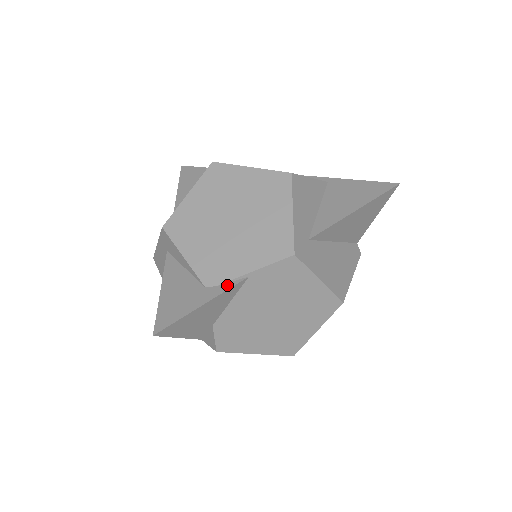
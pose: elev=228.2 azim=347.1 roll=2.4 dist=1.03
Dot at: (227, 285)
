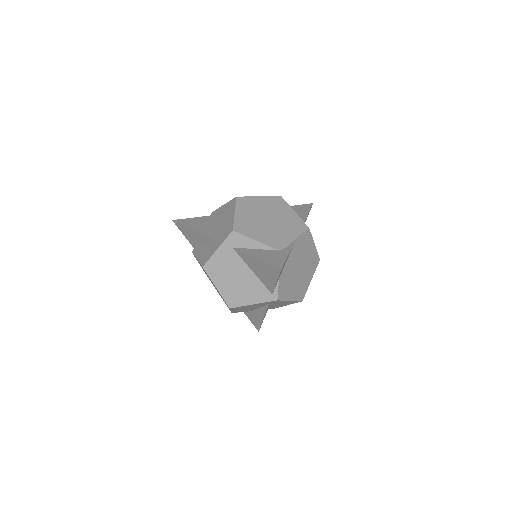
Dot at: (289, 247)
